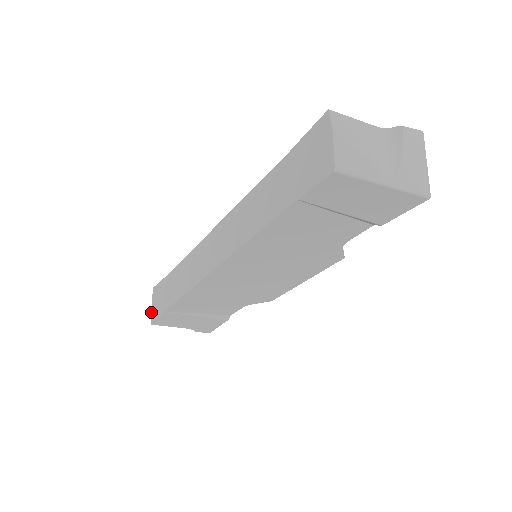
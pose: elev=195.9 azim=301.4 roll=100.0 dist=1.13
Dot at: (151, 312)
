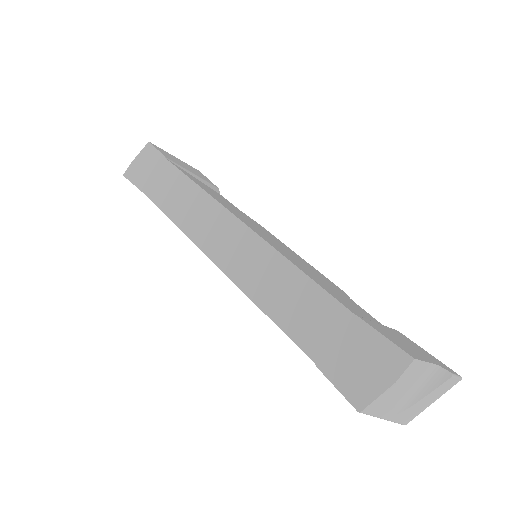
Dot at: (131, 163)
